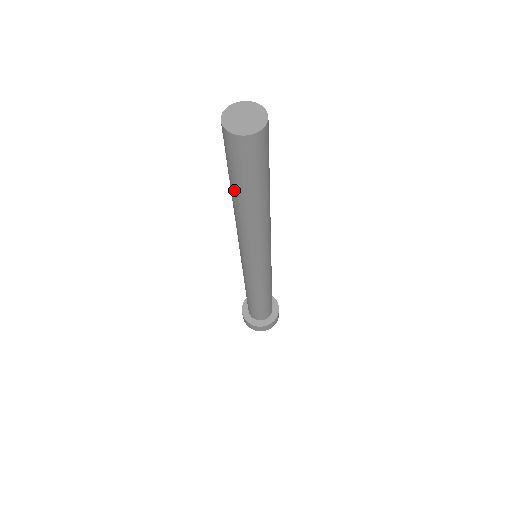
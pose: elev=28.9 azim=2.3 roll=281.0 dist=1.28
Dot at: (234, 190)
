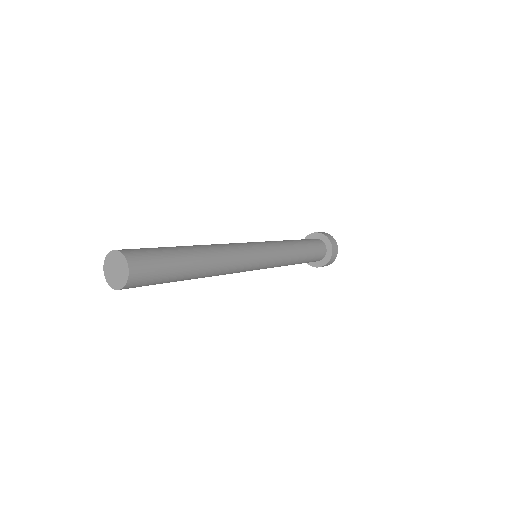
Dot at: occluded
